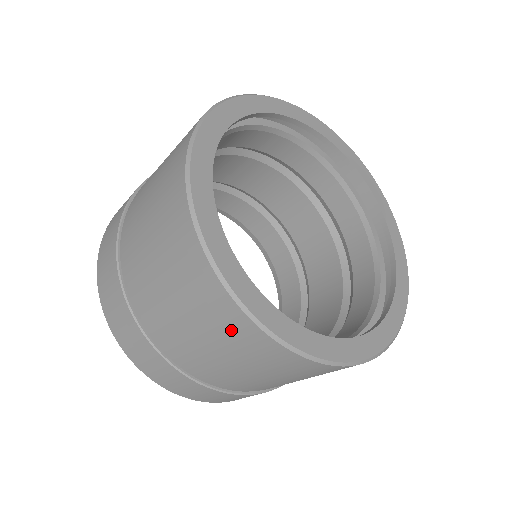
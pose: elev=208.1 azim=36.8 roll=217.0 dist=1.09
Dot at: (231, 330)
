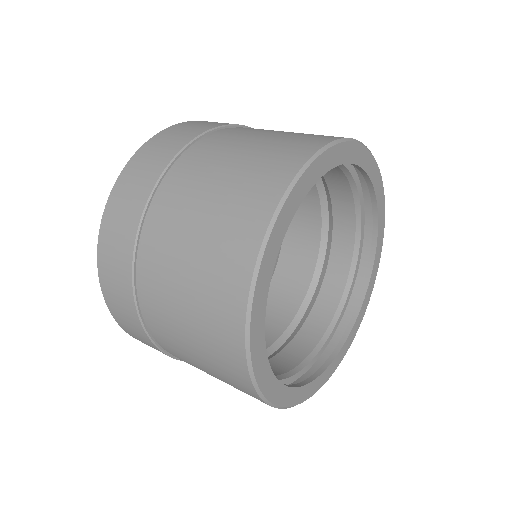
Dot at: occluded
